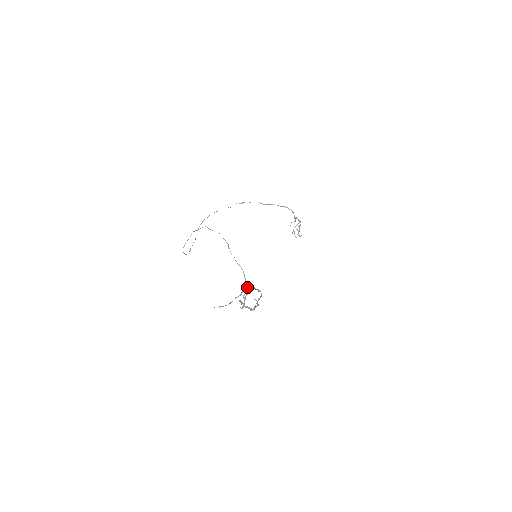
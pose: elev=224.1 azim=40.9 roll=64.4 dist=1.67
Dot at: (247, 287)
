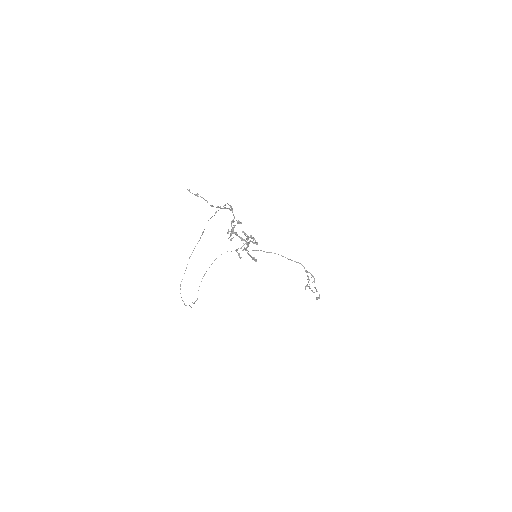
Dot at: occluded
